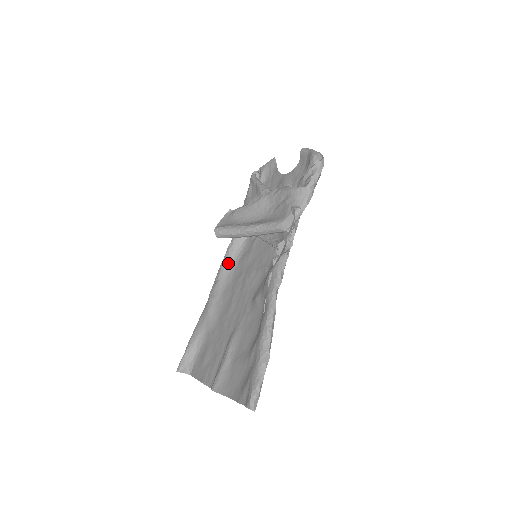
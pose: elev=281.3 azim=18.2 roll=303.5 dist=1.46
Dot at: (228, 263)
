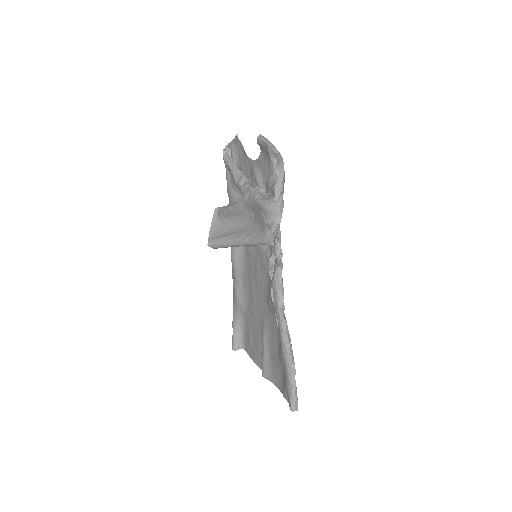
Dot at: (236, 253)
